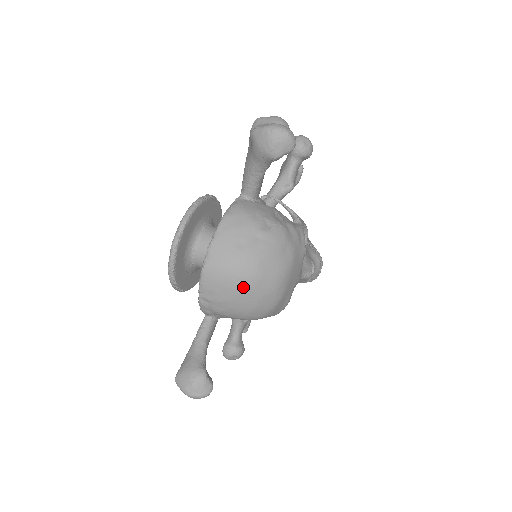
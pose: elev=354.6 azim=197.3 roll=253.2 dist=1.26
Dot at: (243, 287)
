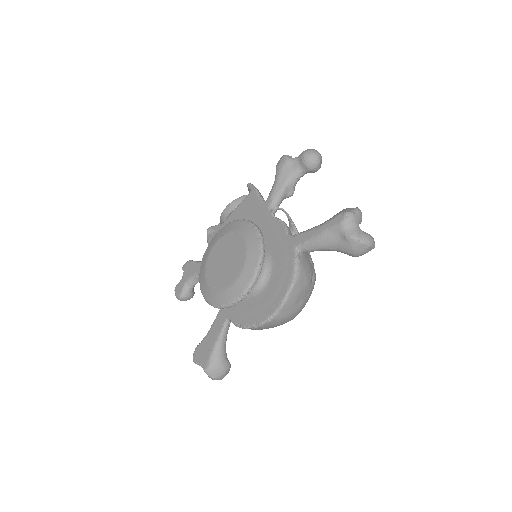
Dot at: occluded
